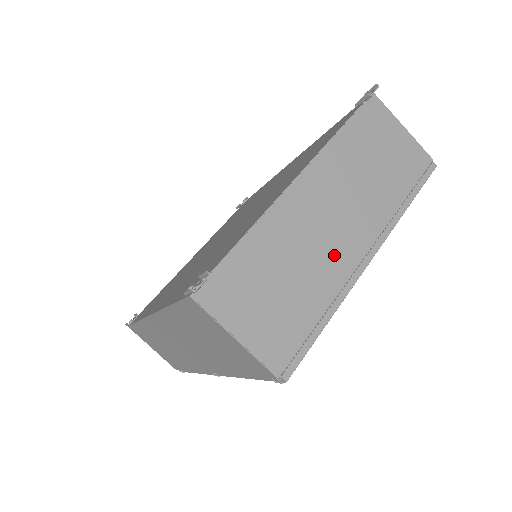
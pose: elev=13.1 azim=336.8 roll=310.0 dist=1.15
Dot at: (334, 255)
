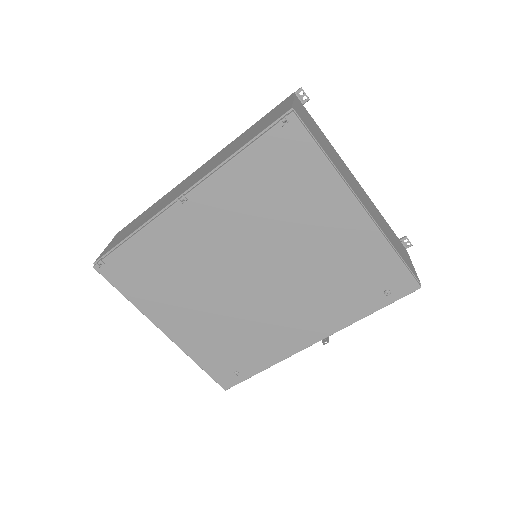
Dot at: (349, 180)
